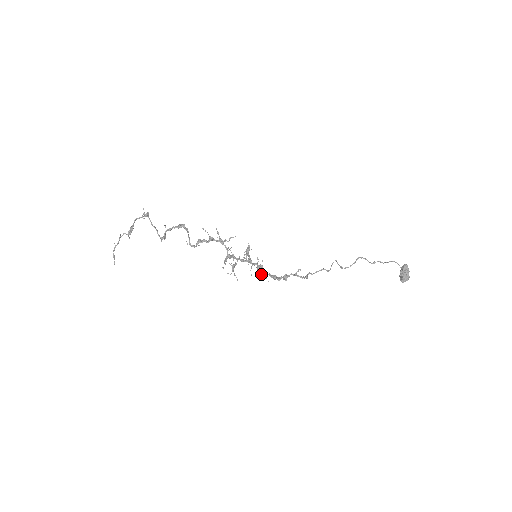
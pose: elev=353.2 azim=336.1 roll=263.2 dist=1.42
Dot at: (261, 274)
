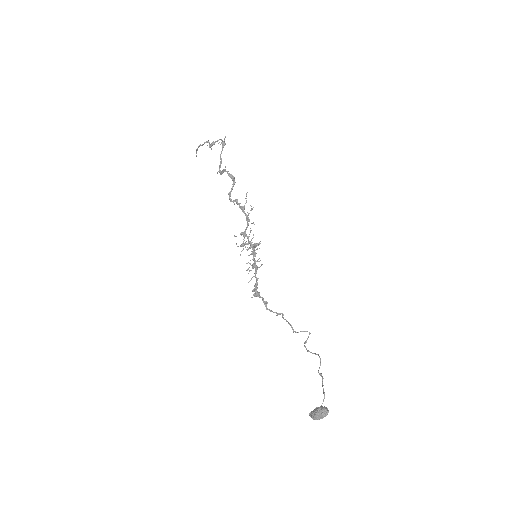
Dot at: (249, 271)
